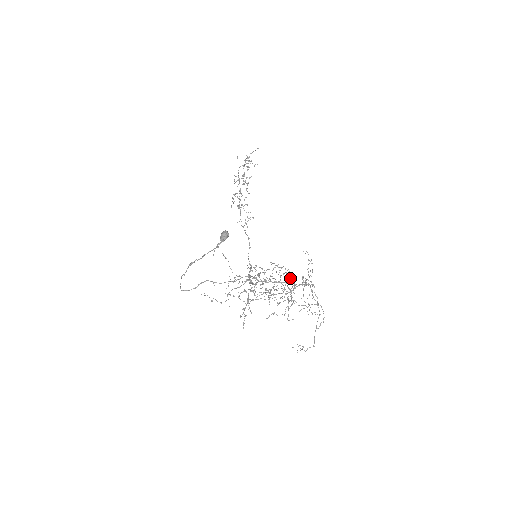
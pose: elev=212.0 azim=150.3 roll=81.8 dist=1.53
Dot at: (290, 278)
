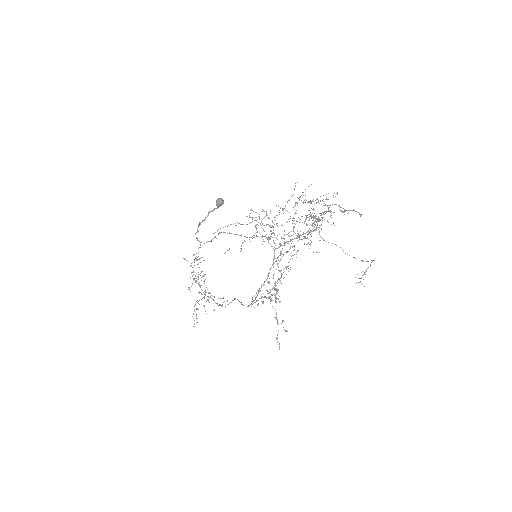
Dot at: (303, 203)
